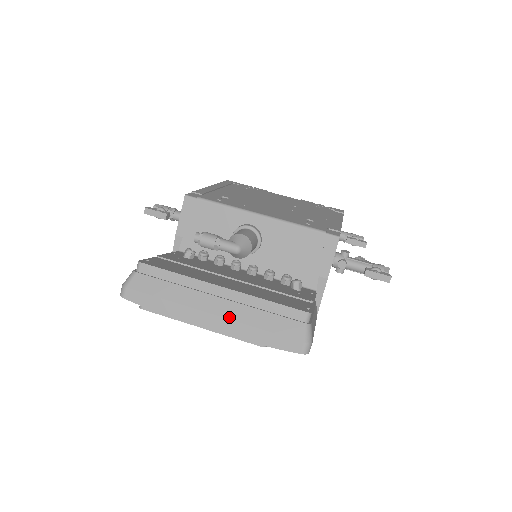
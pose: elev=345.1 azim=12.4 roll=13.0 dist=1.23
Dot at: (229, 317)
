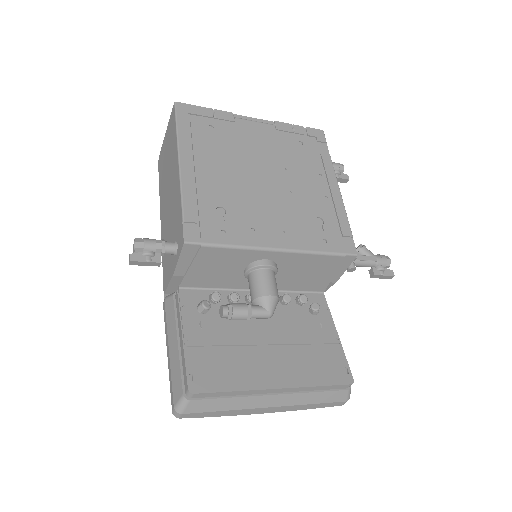
Dot at: (285, 405)
